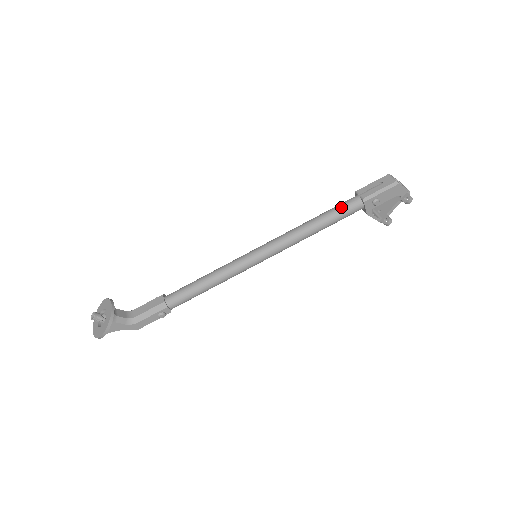
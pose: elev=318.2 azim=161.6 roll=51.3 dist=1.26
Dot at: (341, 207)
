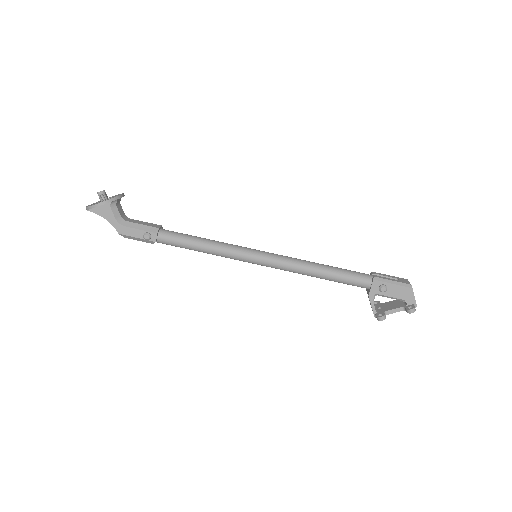
Dot at: (352, 271)
